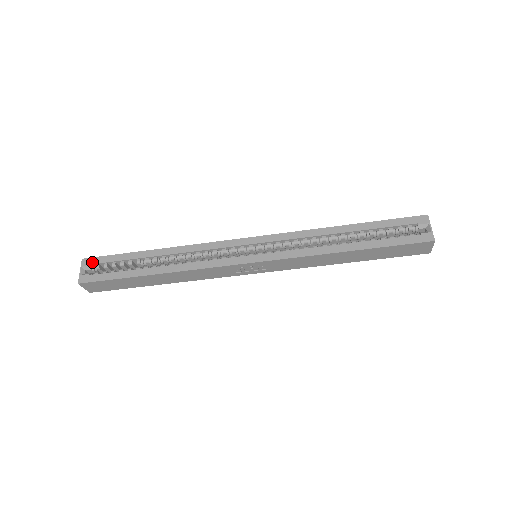
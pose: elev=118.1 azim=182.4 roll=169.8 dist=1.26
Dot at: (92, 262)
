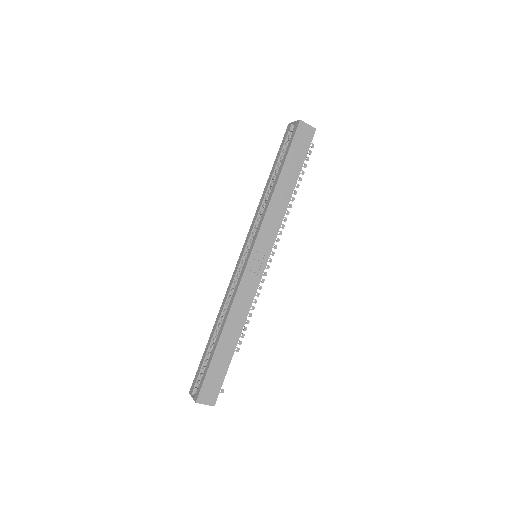
Dot at: (194, 385)
